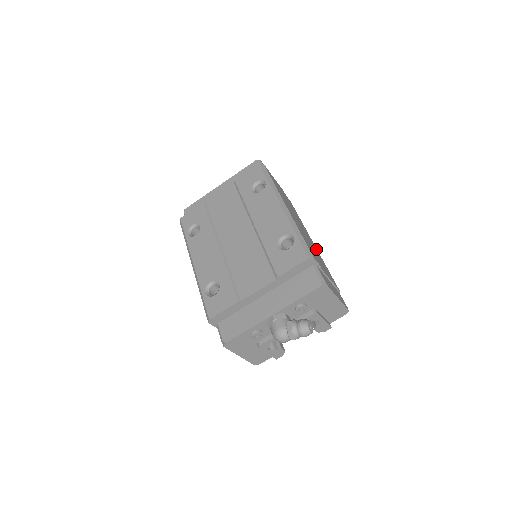
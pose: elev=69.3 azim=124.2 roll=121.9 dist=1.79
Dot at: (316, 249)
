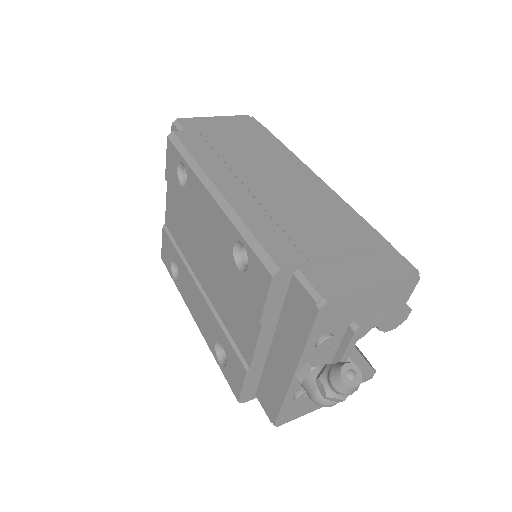
Dot at: (323, 189)
